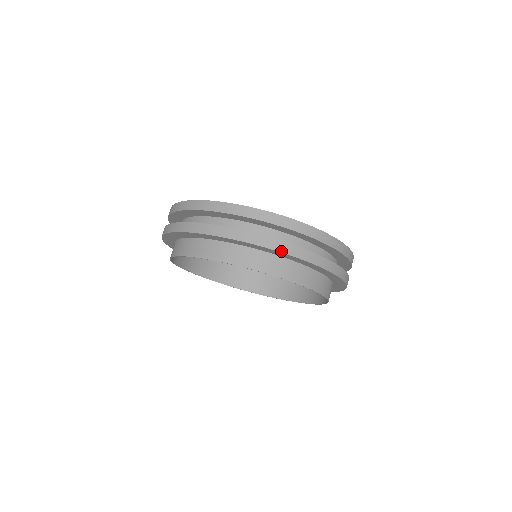
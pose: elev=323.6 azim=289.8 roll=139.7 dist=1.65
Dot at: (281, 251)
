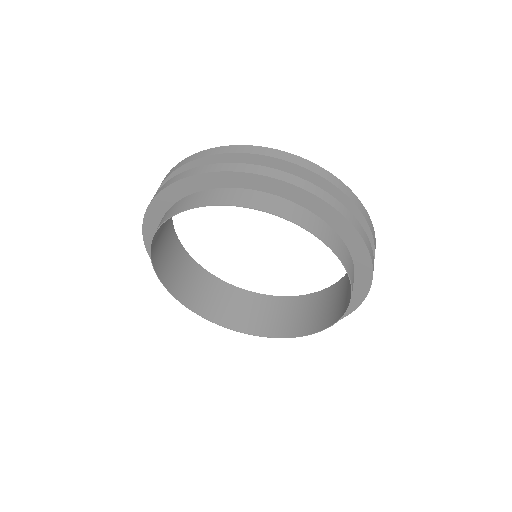
Dot at: (256, 173)
